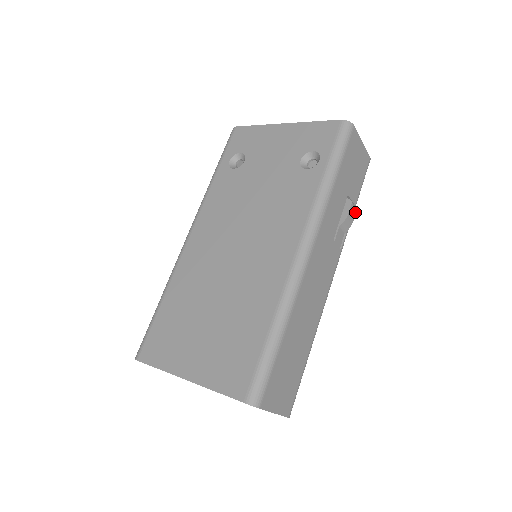
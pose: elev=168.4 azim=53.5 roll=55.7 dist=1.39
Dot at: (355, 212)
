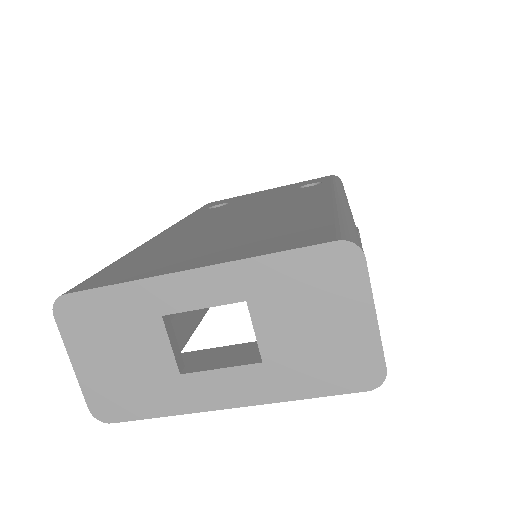
Dot at: occluded
